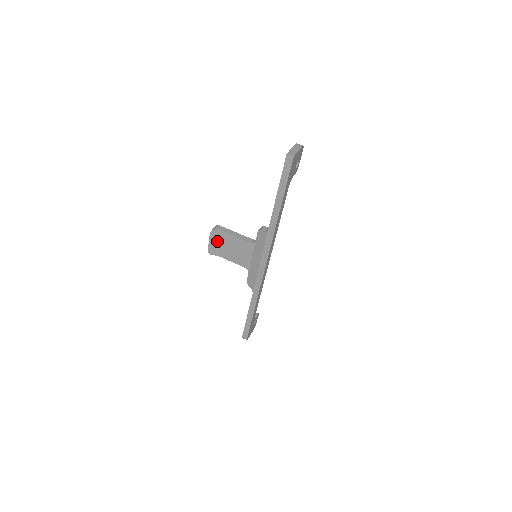
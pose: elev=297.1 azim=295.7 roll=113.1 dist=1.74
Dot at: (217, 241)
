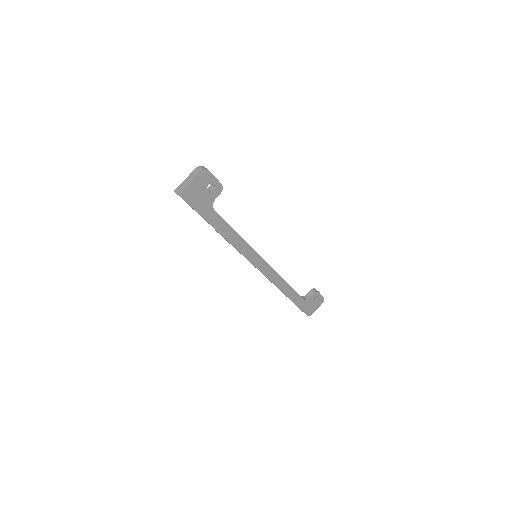
Dot at: occluded
